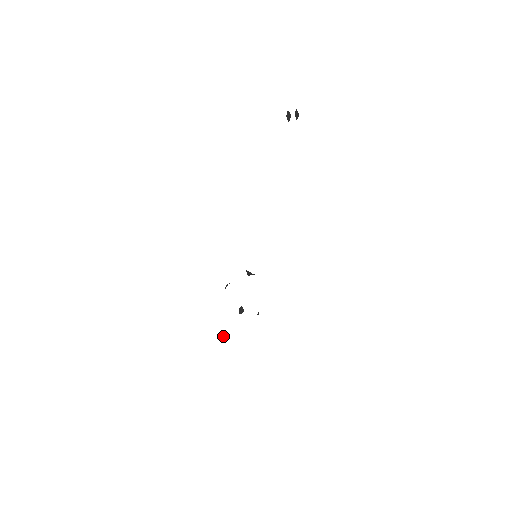
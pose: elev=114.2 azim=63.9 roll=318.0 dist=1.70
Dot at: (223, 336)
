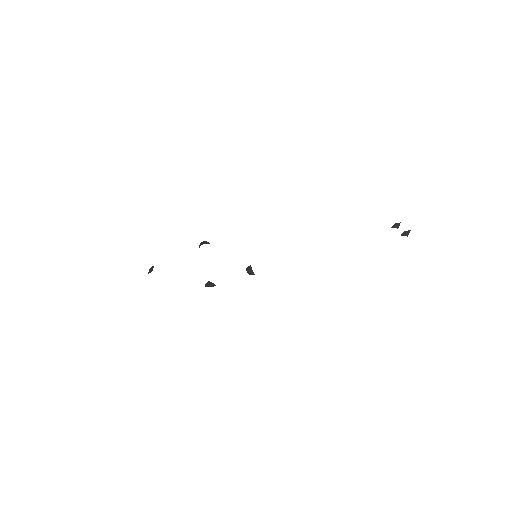
Dot at: (152, 268)
